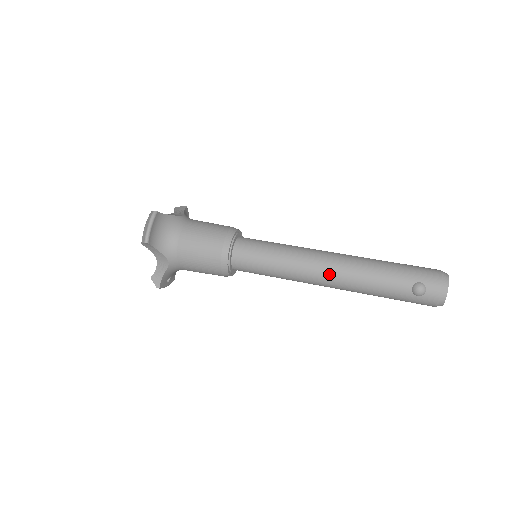
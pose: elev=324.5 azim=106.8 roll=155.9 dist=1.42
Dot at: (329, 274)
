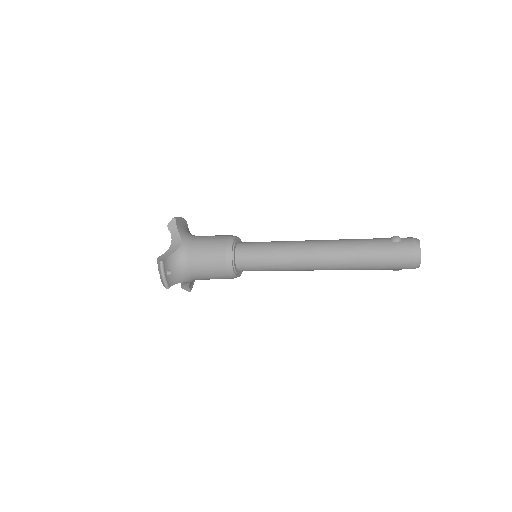
Dot at: (320, 241)
